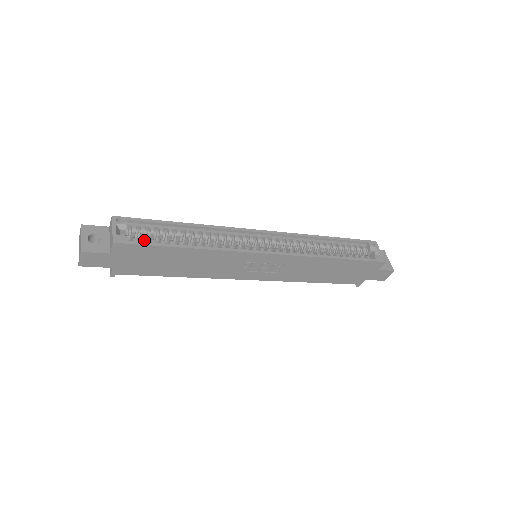
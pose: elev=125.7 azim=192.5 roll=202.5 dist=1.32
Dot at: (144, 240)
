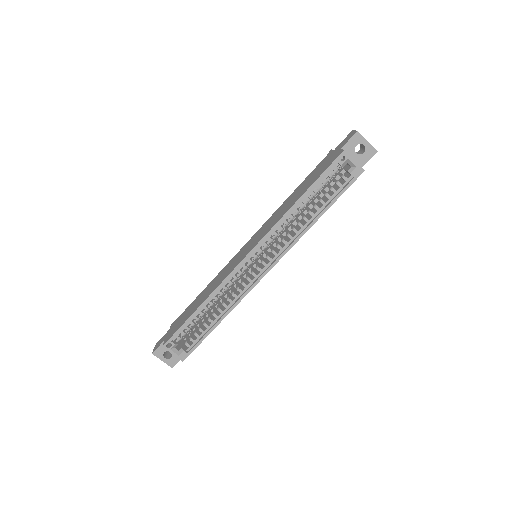
Dot at: (192, 341)
